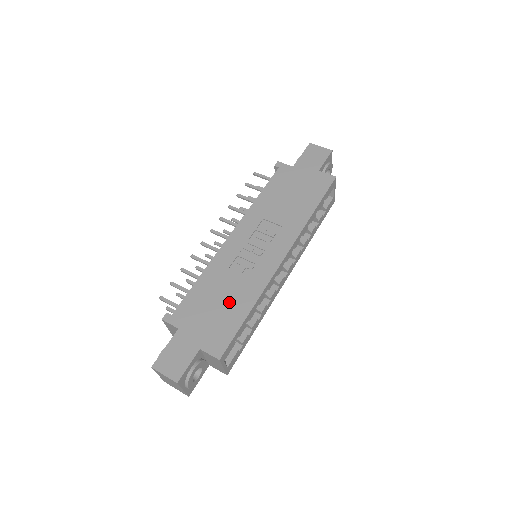
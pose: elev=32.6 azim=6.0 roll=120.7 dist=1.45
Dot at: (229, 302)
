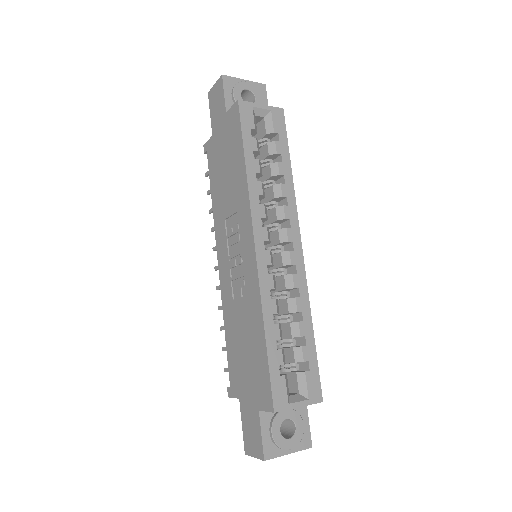
Dot at: (249, 339)
